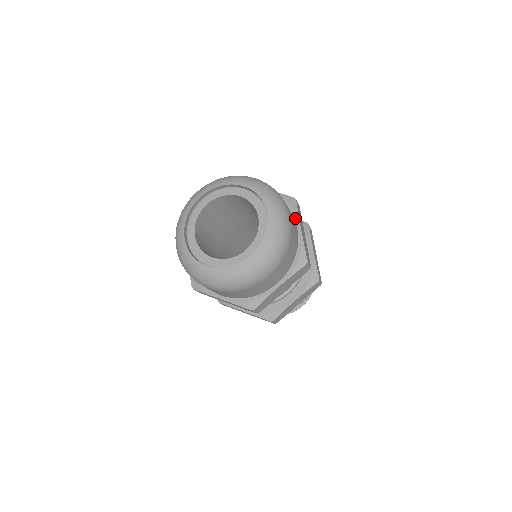
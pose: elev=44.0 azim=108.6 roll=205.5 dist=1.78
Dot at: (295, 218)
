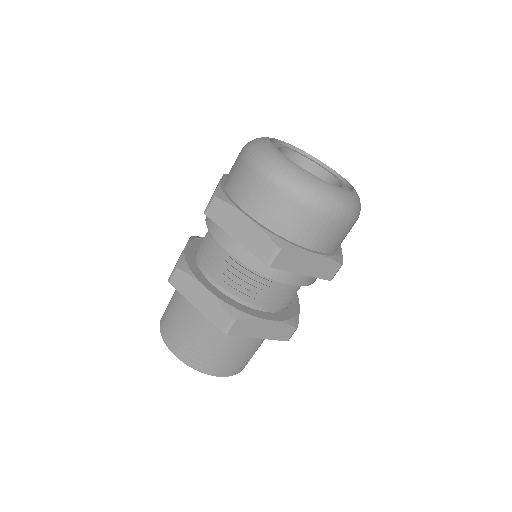
Dot at: occluded
